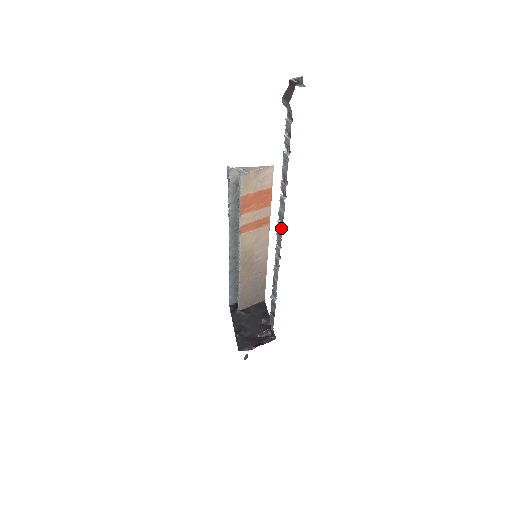
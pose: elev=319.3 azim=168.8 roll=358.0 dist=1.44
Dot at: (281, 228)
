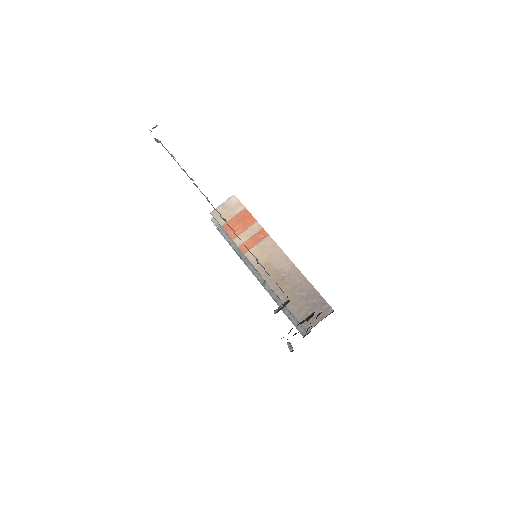
Dot at: (208, 200)
